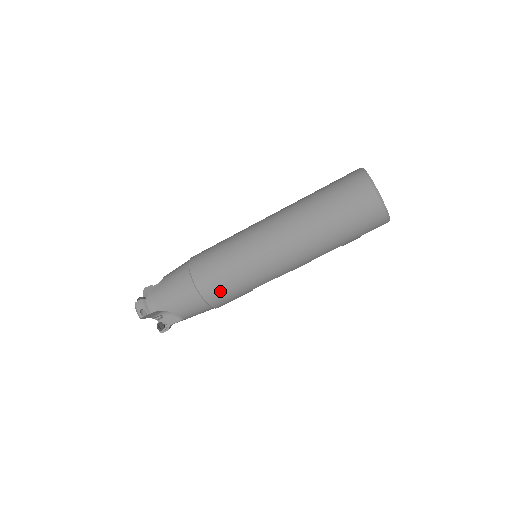
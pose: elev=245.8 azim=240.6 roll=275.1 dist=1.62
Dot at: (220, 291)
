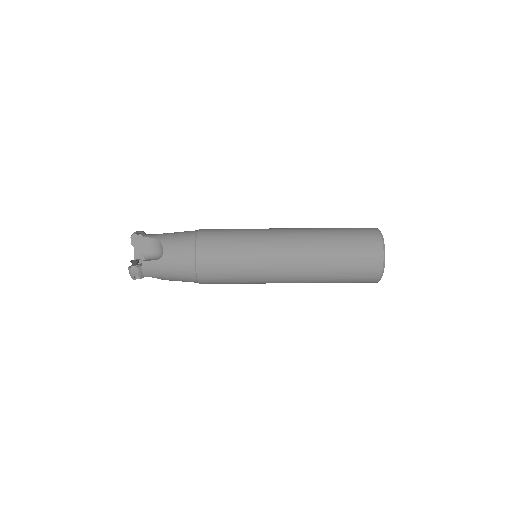
Dot at: occluded
